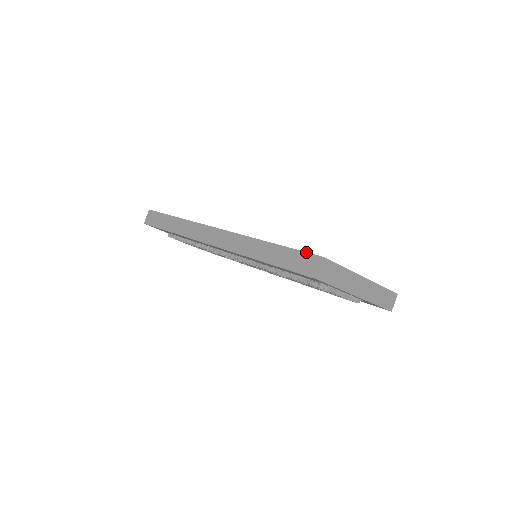
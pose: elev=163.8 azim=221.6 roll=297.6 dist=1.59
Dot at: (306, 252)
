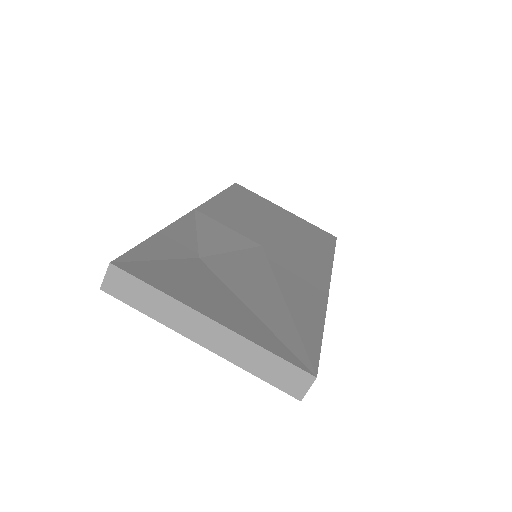
Dot at: (126, 252)
